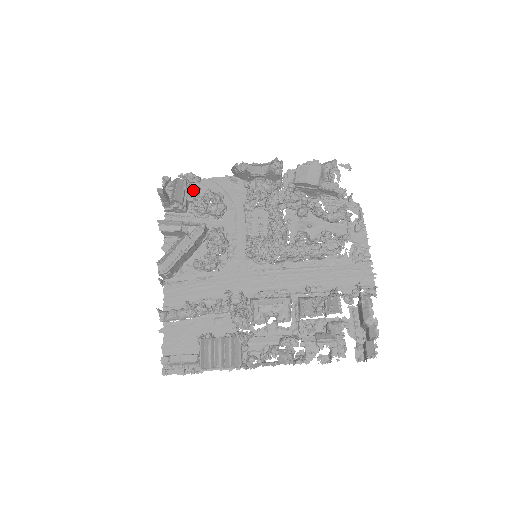
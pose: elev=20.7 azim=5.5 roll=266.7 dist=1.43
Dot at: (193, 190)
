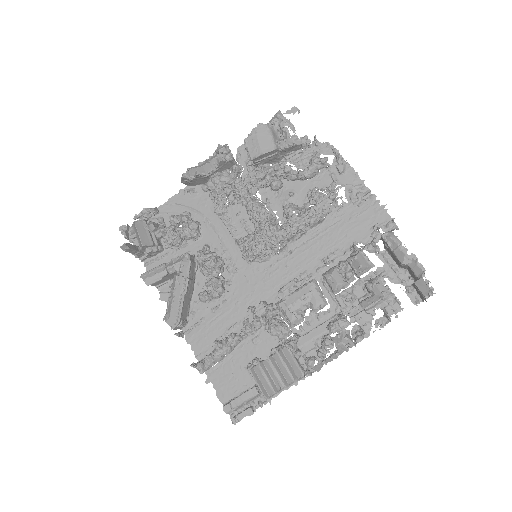
Dot at: (156, 224)
